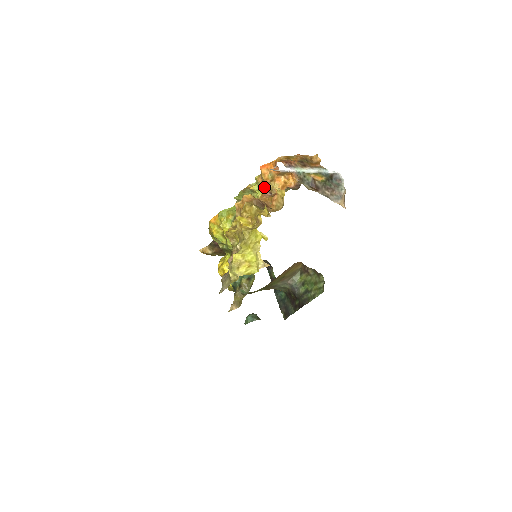
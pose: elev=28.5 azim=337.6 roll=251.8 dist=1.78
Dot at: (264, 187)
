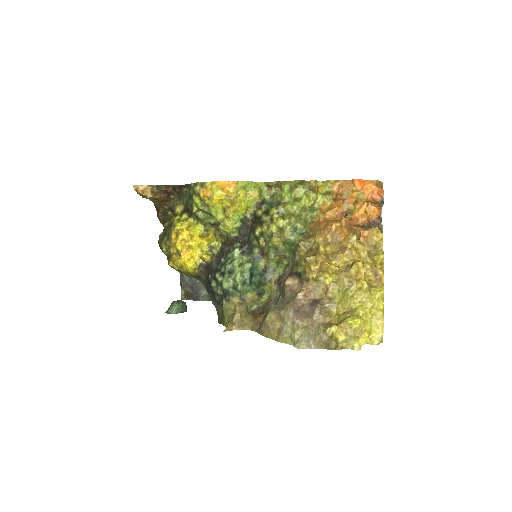
Dot at: (342, 202)
